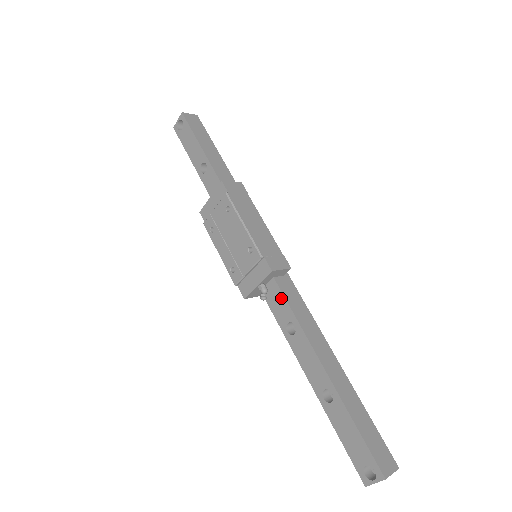
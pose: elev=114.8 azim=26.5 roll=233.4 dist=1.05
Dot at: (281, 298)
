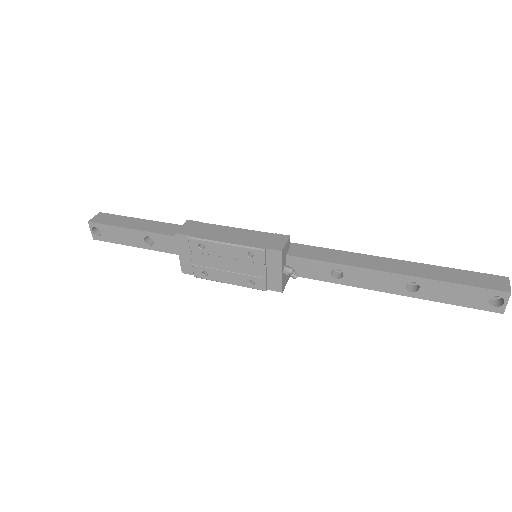
Dot at: (307, 262)
